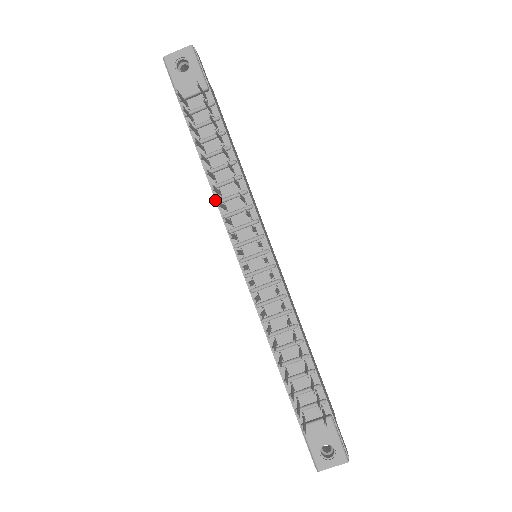
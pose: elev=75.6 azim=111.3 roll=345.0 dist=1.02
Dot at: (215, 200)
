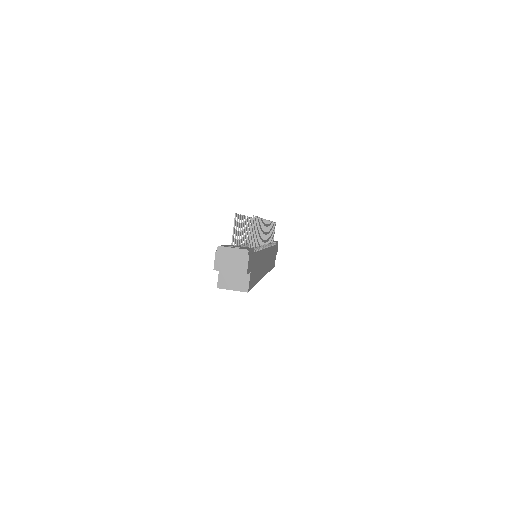
Dot at: occluded
